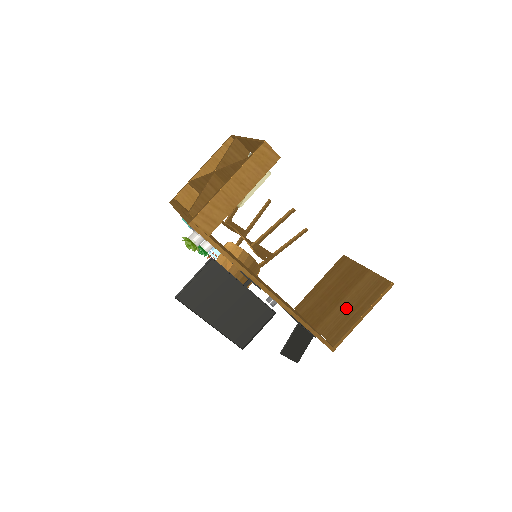
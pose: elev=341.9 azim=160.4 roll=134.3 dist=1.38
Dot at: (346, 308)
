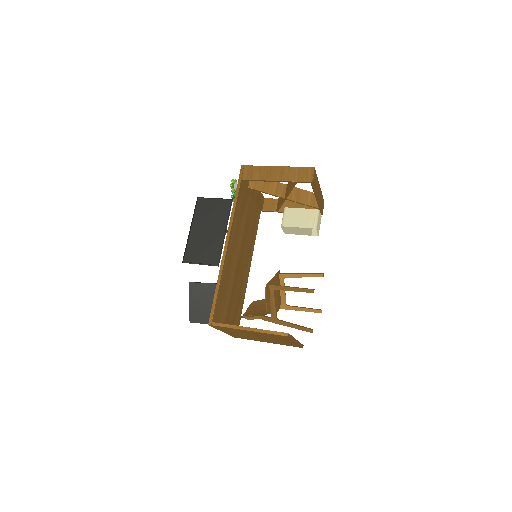
Dot at: occluded
